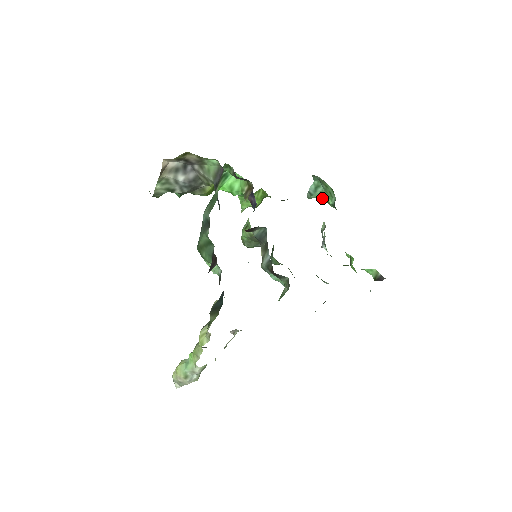
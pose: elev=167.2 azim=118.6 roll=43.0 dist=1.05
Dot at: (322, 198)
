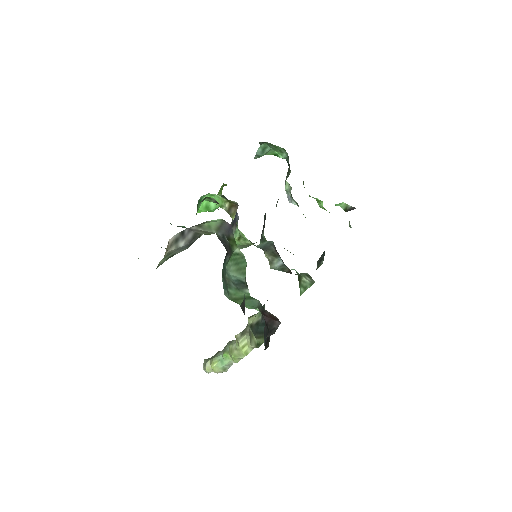
Dot at: (269, 154)
